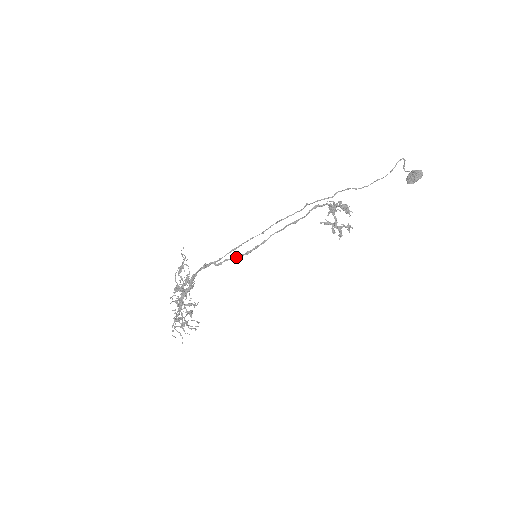
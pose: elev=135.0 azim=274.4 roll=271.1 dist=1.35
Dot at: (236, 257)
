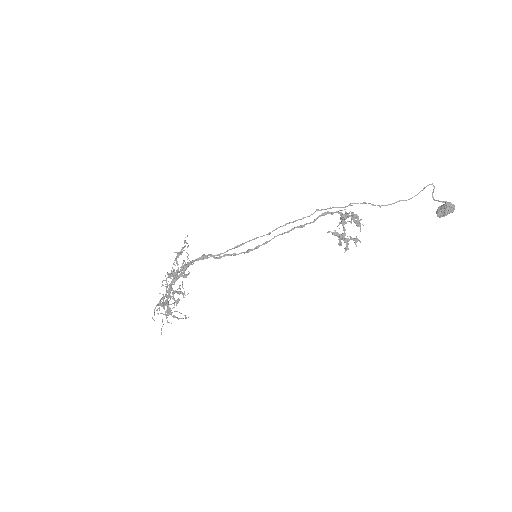
Dot at: (236, 254)
